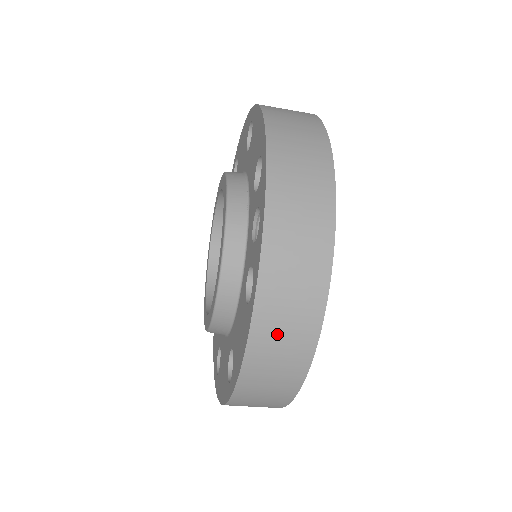
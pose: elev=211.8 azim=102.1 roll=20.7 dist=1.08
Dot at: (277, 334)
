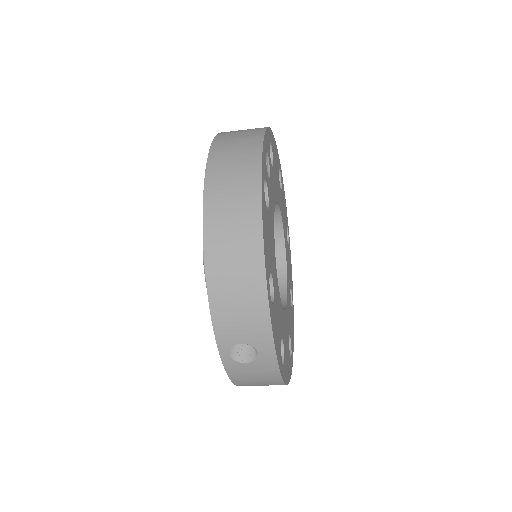
Dot at: (226, 204)
